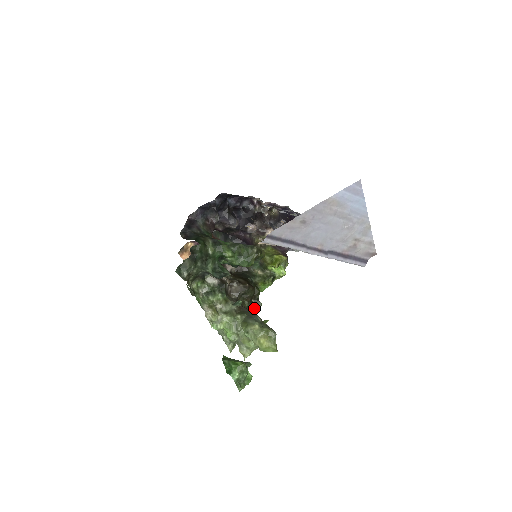
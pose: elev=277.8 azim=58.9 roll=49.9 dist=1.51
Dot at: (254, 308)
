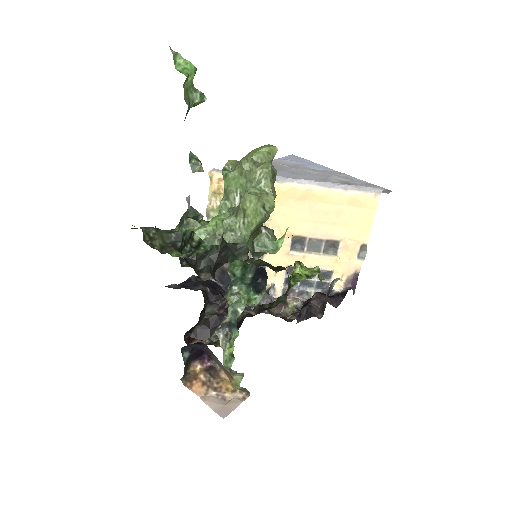
Dot at: occluded
